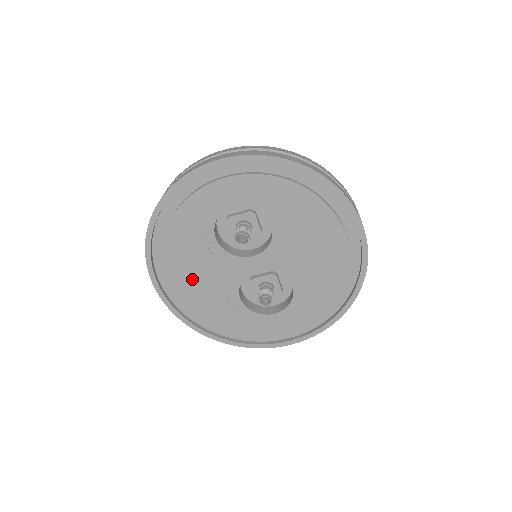
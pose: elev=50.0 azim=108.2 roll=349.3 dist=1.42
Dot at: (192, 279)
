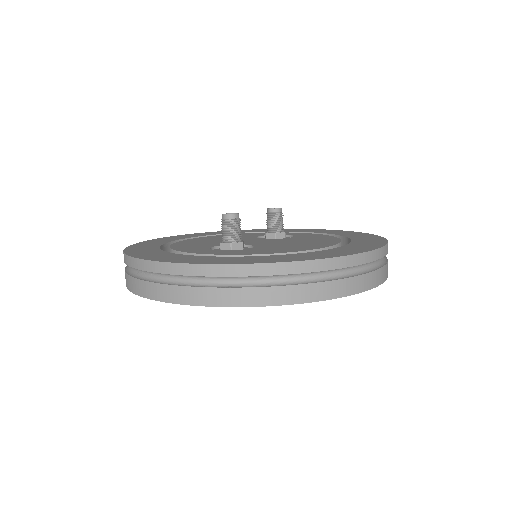
Dot at: occluded
